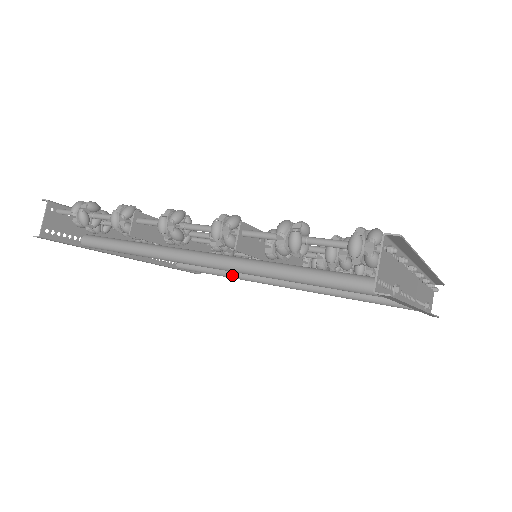
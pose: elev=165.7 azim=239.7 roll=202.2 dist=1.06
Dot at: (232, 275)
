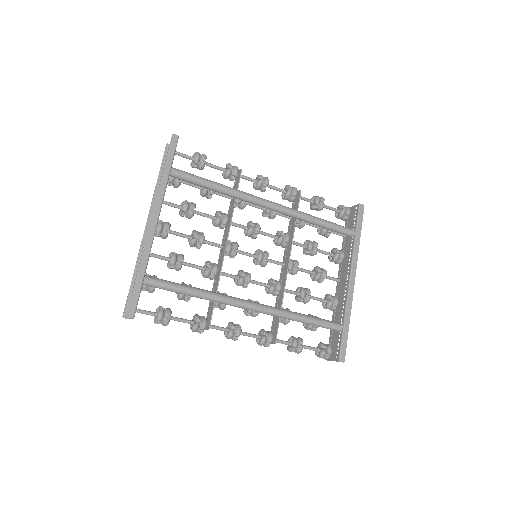
Dot at: (208, 291)
